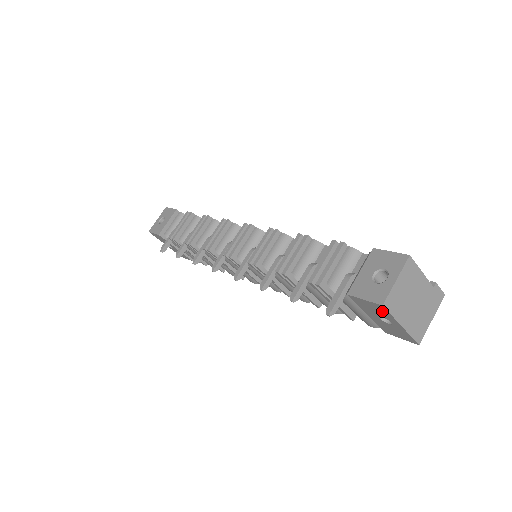
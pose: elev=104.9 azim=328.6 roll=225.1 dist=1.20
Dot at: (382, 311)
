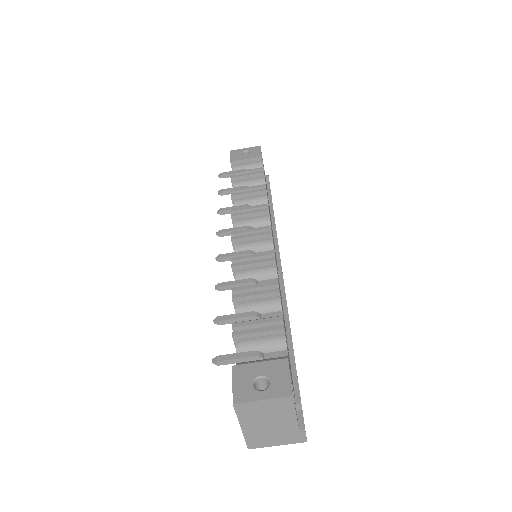
Dot at: occluded
